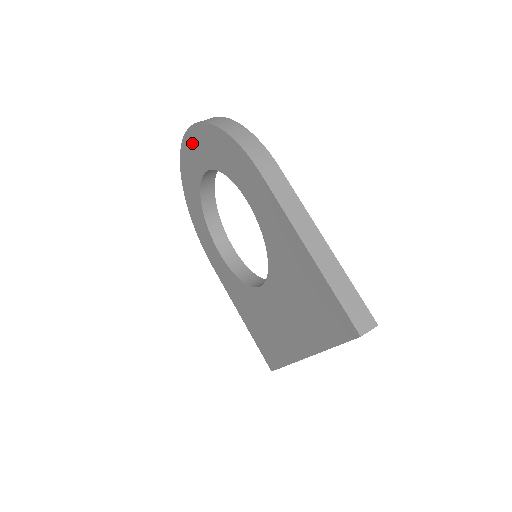
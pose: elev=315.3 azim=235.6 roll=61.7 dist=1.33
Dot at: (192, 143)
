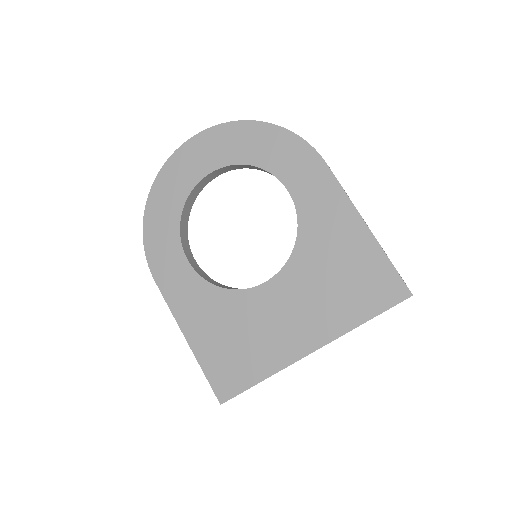
Dot at: (212, 140)
